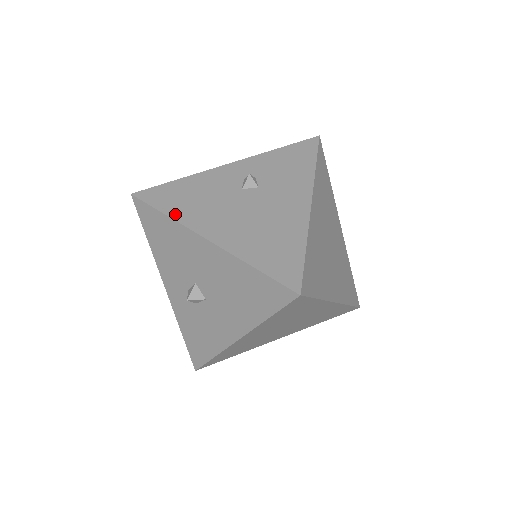
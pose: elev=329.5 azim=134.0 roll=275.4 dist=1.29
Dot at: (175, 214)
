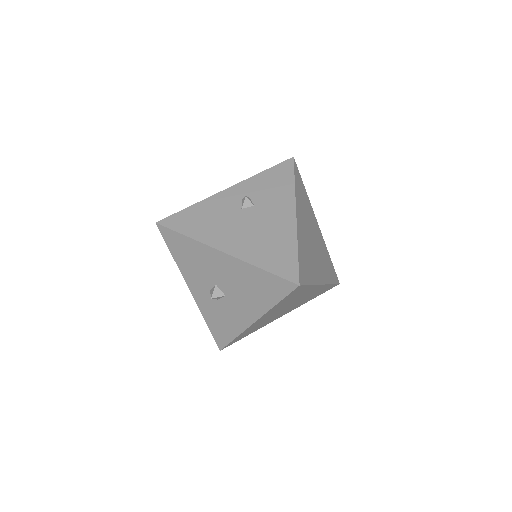
Dot at: (194, 235)
